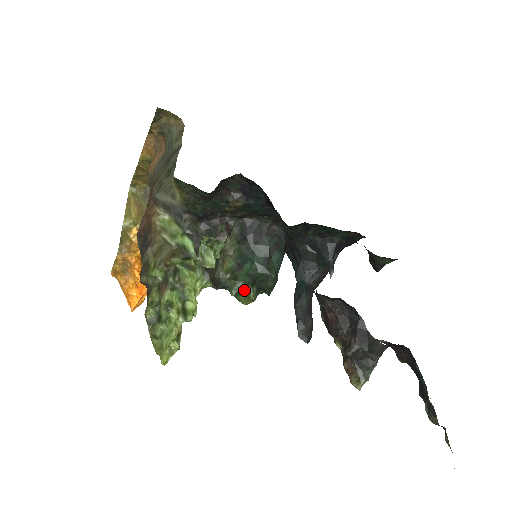
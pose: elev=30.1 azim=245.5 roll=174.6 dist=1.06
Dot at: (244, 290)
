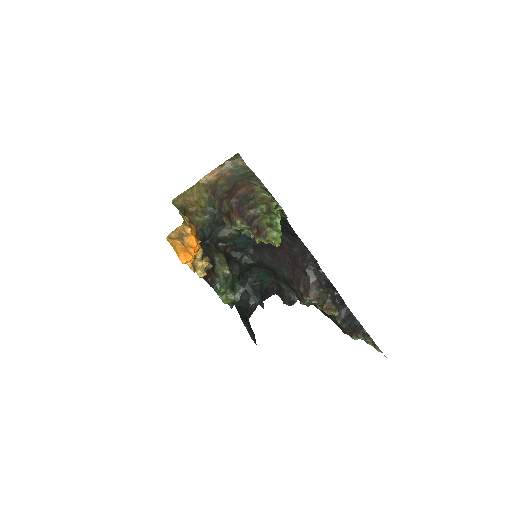
Dot at: (230, 290)
